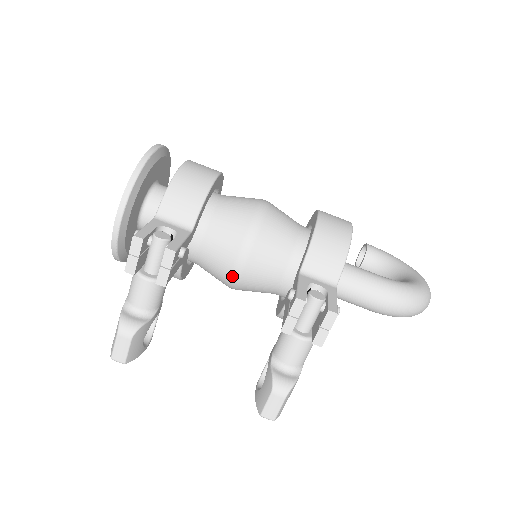
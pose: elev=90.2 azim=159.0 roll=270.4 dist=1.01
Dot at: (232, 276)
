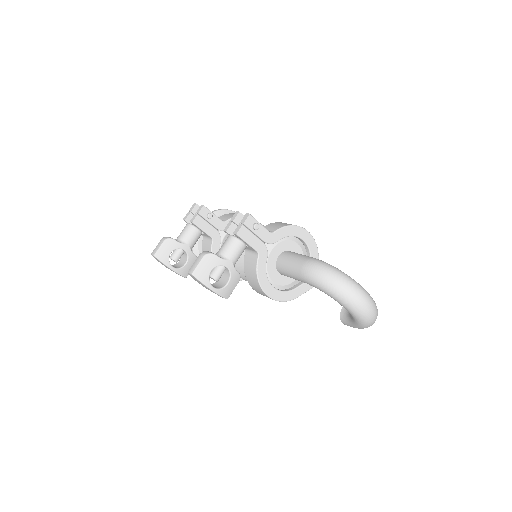
Dot at: occluded
